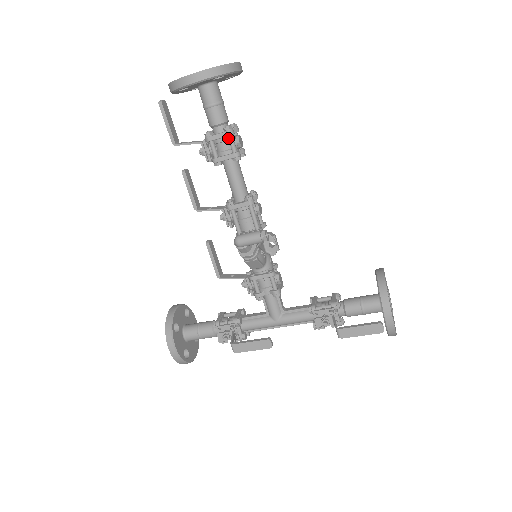
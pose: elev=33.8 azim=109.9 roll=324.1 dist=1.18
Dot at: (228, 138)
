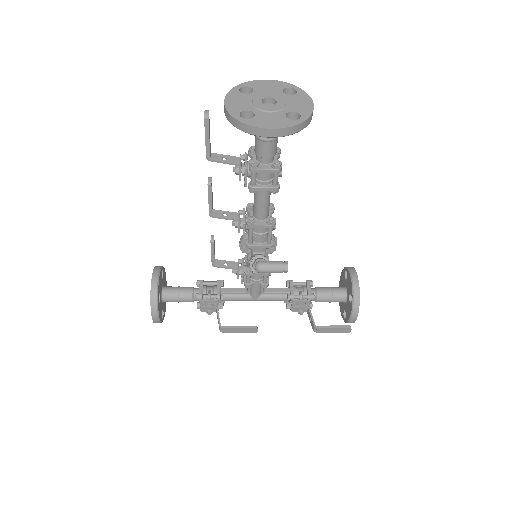
Dot at: (274, 173)
